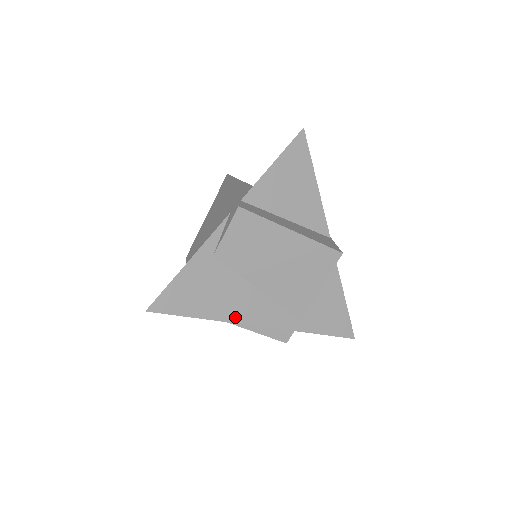
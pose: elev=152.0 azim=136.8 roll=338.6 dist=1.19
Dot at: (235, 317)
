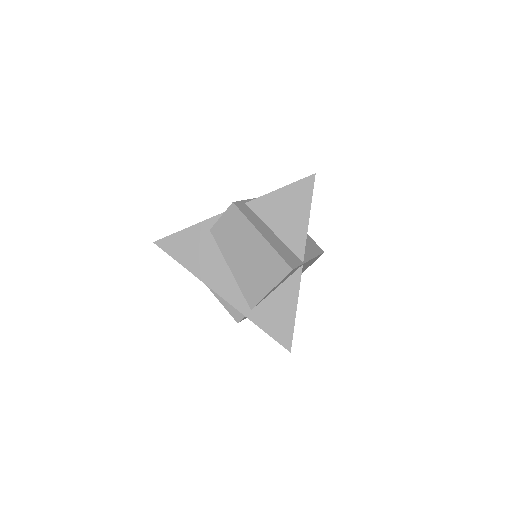
Dot at: (205, 279)
